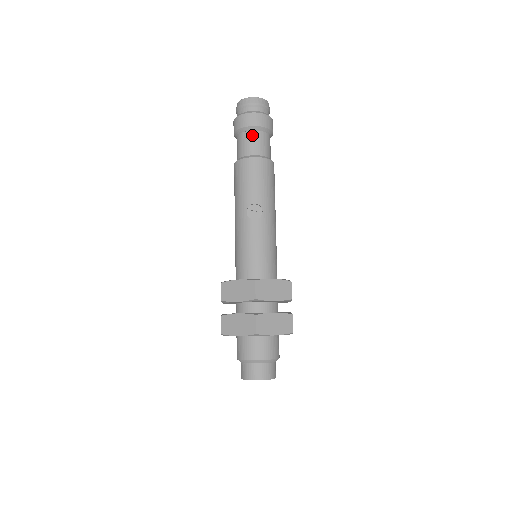
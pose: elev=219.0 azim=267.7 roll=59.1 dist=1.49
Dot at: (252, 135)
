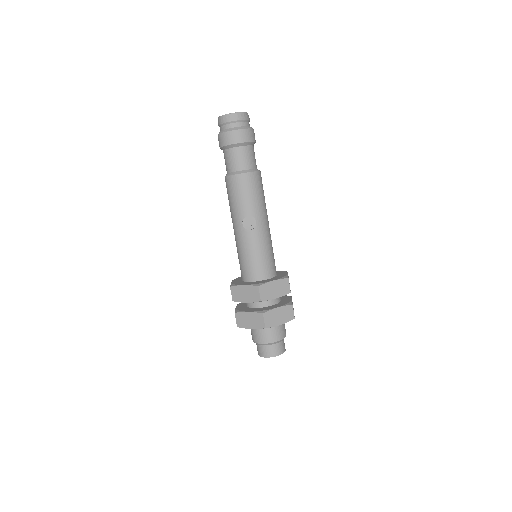
Dot at: (237, 151)
